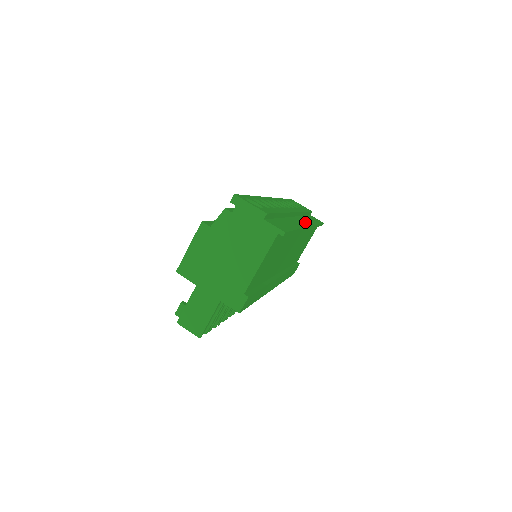
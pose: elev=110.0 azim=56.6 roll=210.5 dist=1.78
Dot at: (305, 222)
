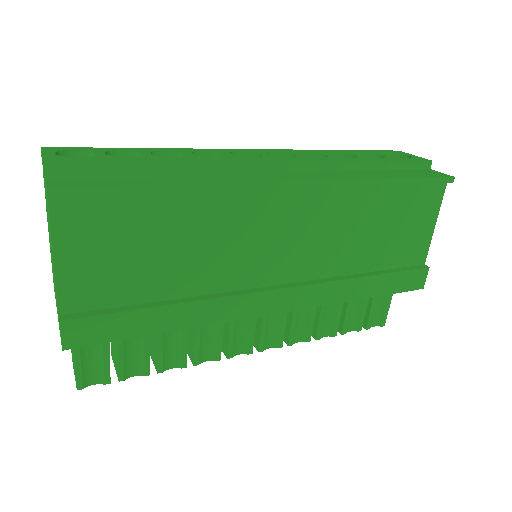
Dot at: (311, 176)
